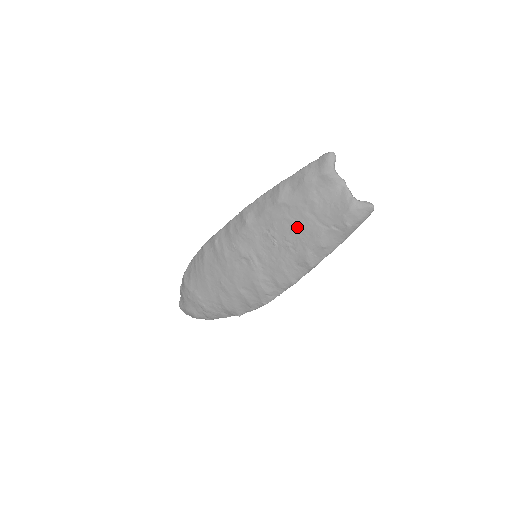
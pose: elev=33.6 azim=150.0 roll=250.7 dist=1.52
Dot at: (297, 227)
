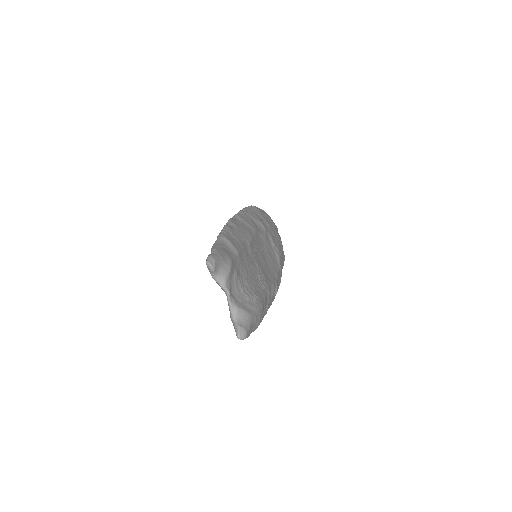
Dot at: occluded
